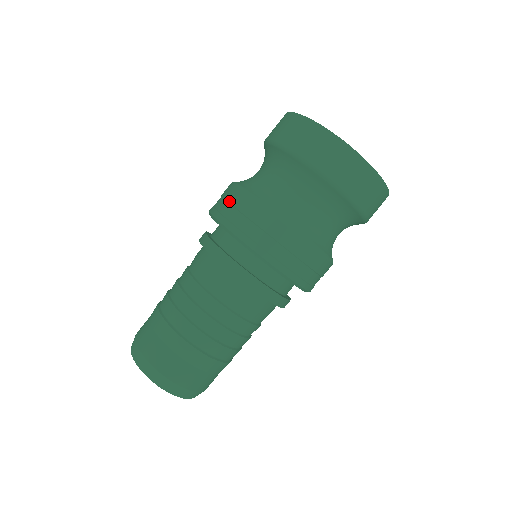
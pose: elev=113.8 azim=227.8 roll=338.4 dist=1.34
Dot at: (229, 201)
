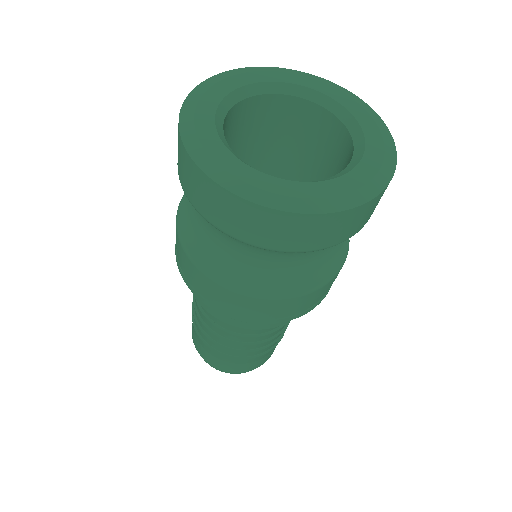
Dot at: (191, 275)
